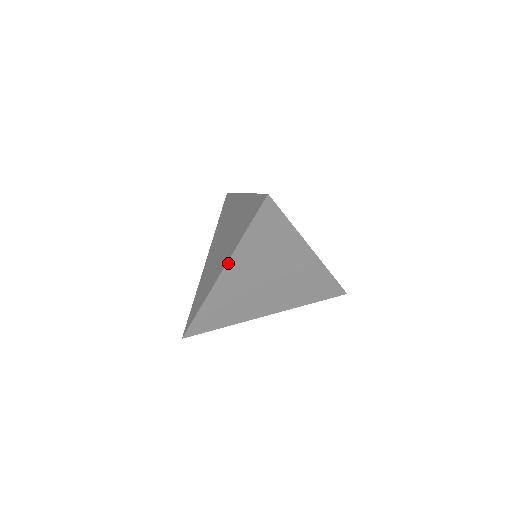
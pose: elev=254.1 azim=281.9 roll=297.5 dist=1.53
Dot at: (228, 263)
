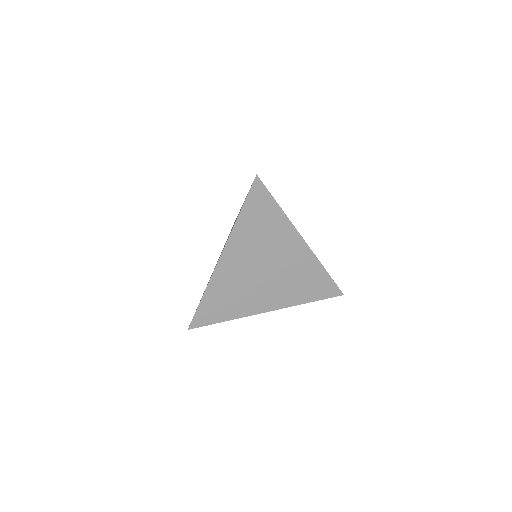
Dot at: (227, 244)
